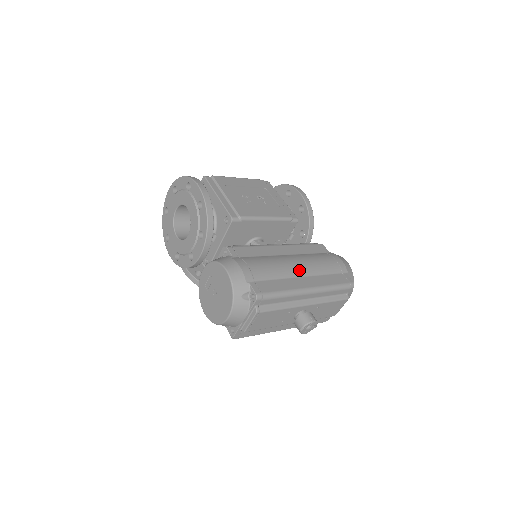
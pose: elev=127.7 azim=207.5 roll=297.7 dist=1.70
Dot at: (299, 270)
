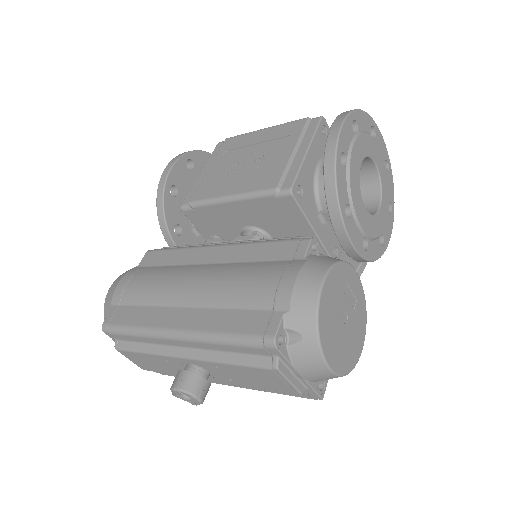
Dot at: (187, 294)
